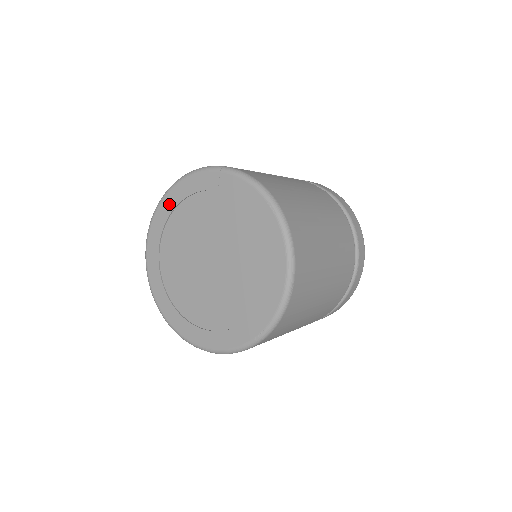
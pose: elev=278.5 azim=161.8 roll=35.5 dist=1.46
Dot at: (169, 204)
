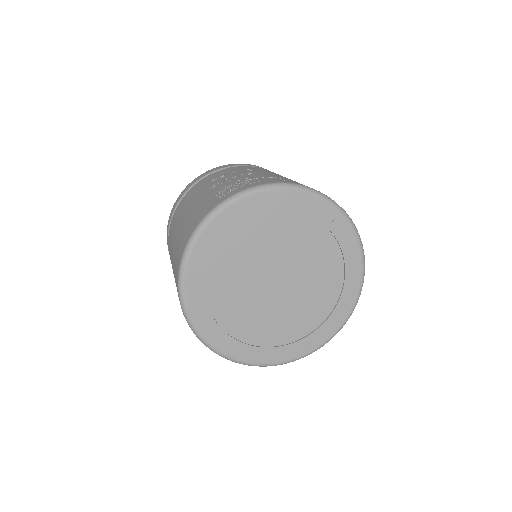
Dot at: (231, 218)
